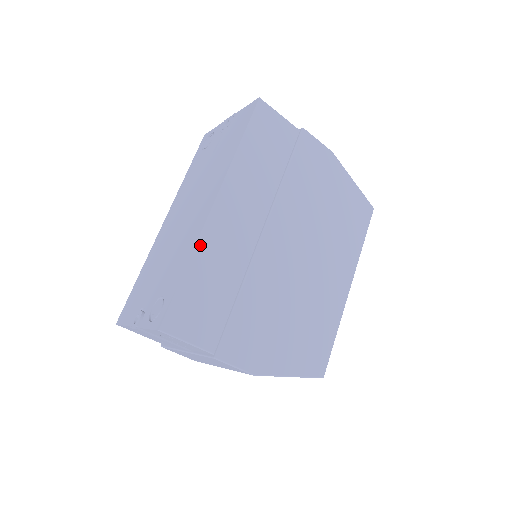
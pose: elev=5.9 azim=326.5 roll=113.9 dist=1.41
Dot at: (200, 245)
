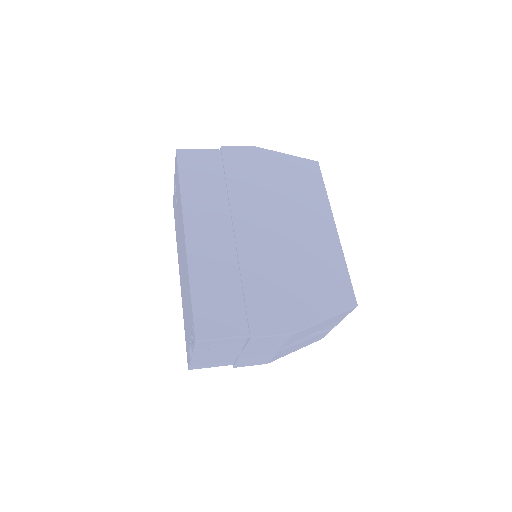
Dot at: (192, 268)
